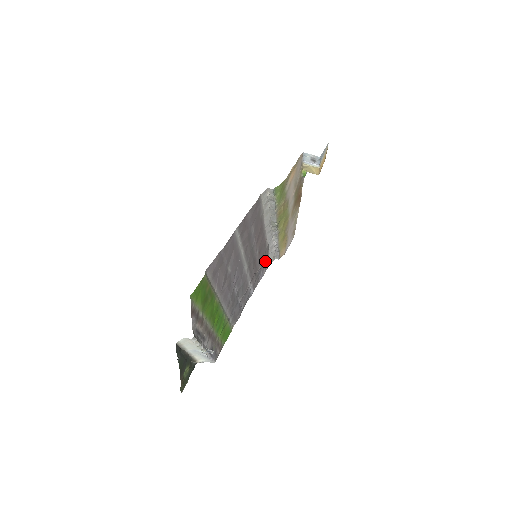
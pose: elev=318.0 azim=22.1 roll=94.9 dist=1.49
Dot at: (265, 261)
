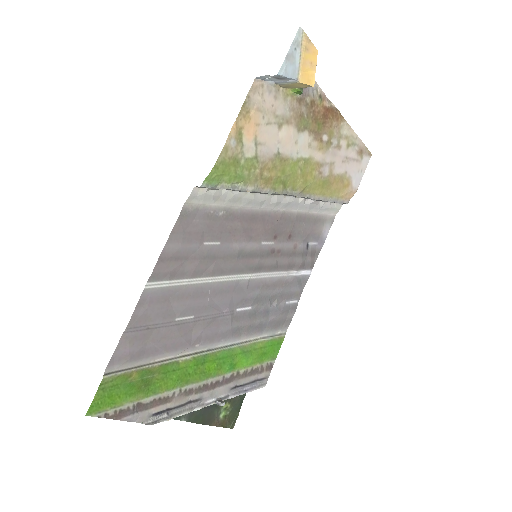
Dot at: (312, 226)
